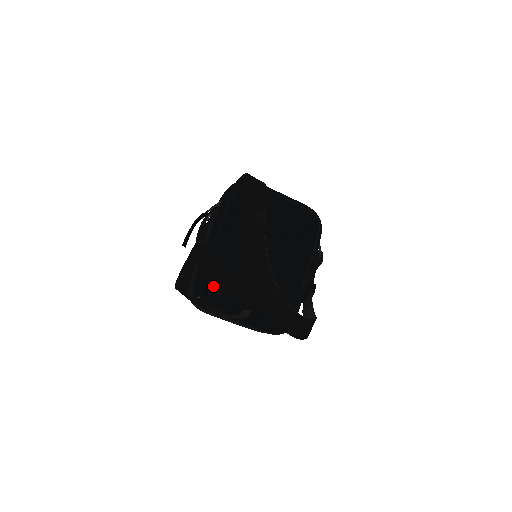
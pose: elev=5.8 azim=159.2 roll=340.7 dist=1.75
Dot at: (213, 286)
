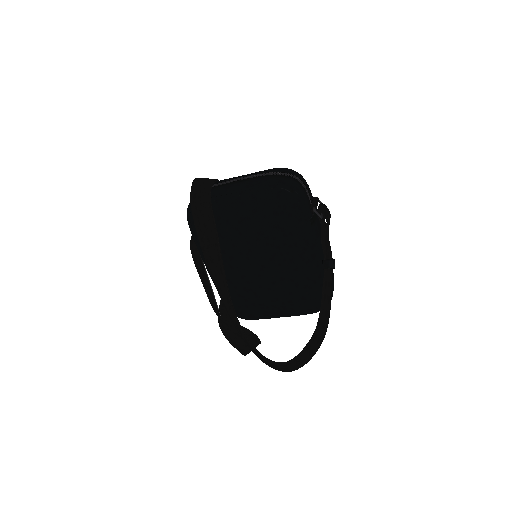
Dot at: occluded
